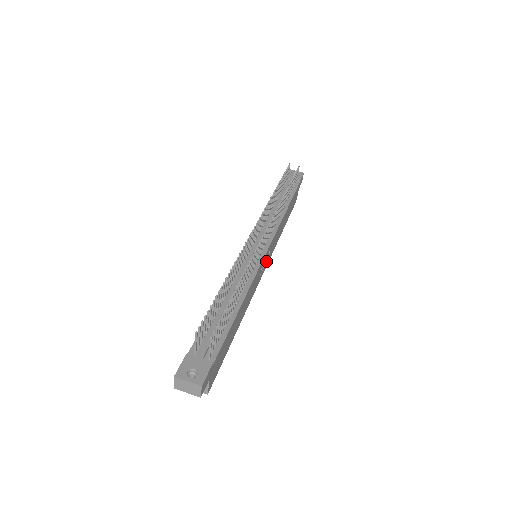
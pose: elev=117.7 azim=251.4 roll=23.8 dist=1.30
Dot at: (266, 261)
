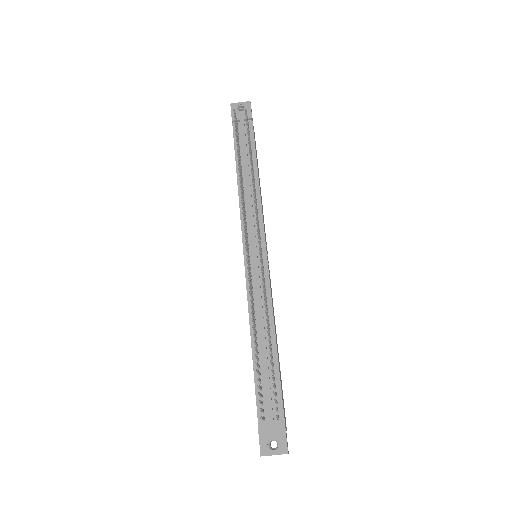
Dot at: occluded
